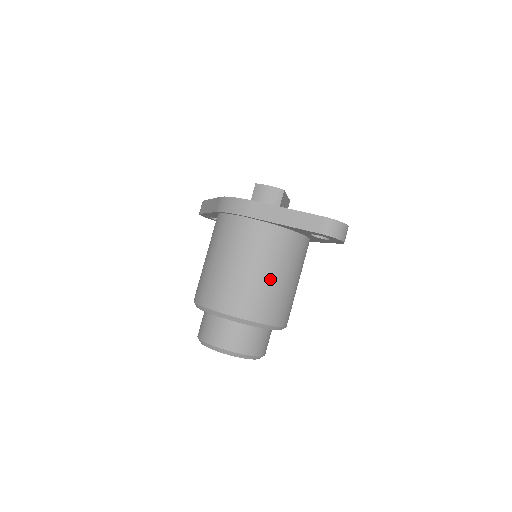
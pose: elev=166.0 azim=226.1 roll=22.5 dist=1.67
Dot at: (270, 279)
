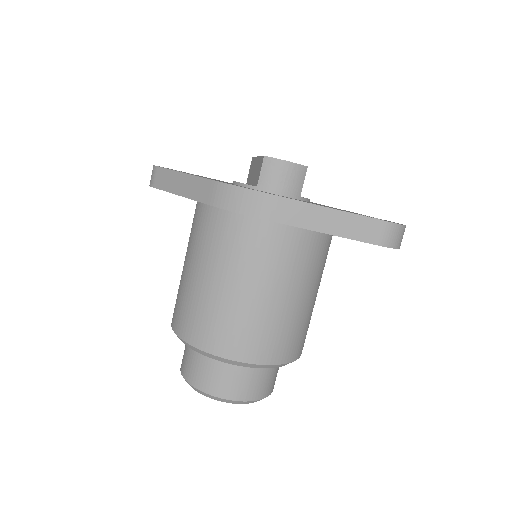
Dot at: (300, 304)
